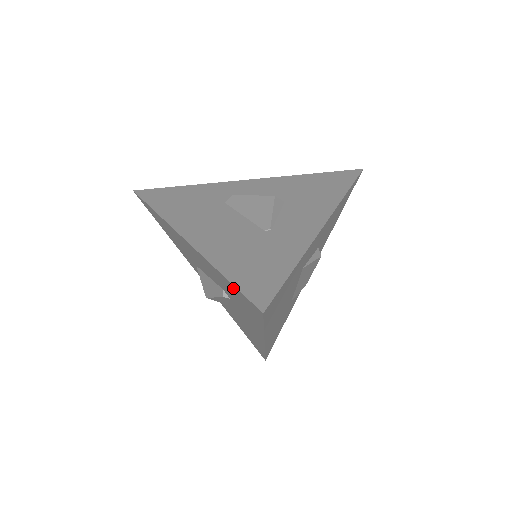
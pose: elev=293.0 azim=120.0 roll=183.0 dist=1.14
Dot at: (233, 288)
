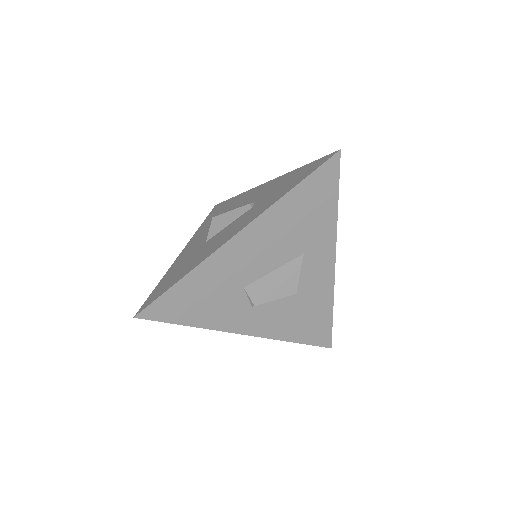
Dot at: (304, 168)
